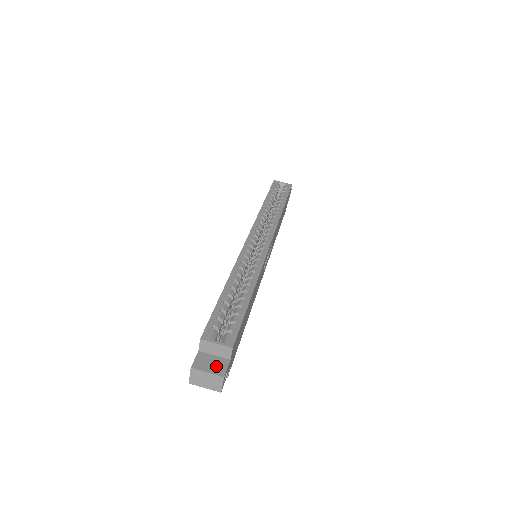
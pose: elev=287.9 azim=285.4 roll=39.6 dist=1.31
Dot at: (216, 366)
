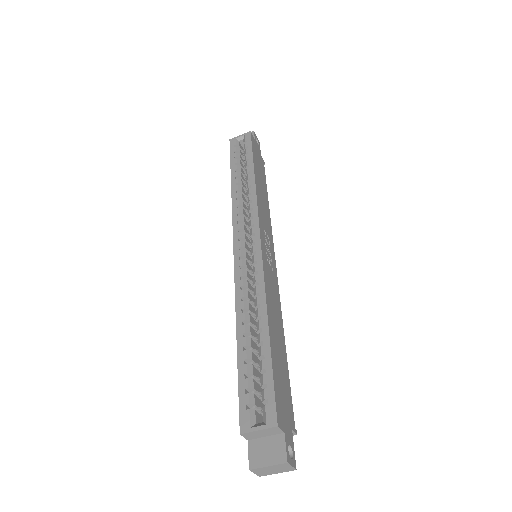
Dot at: (273, 452)
